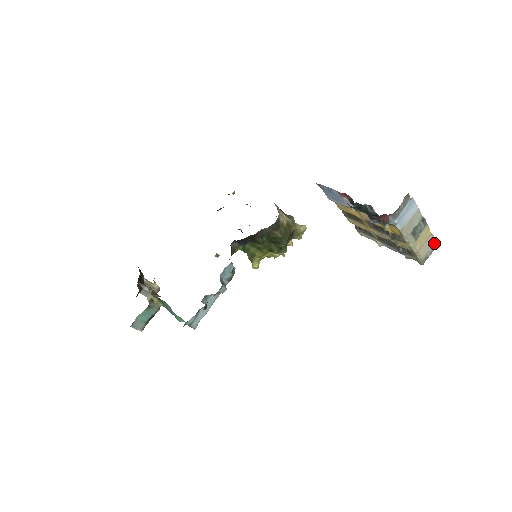
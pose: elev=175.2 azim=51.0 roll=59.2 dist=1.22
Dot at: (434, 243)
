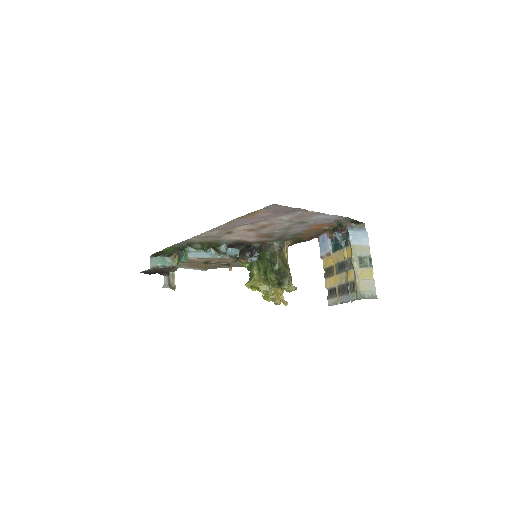
Dot at: (374, 292)
